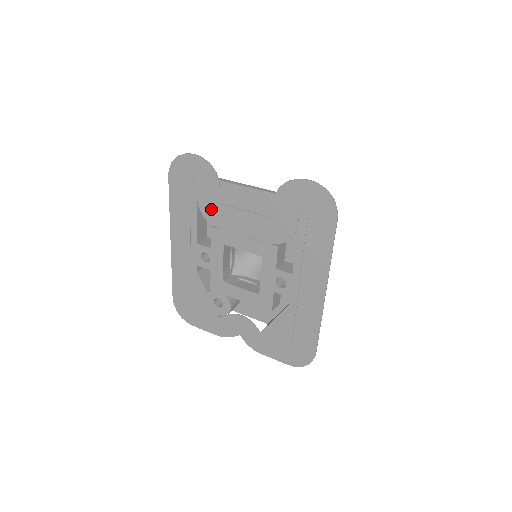
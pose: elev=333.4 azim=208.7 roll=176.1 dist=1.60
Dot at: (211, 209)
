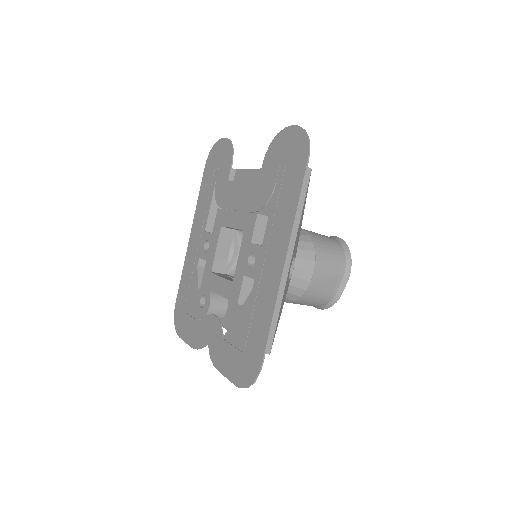
Dot at: (222, 189)
